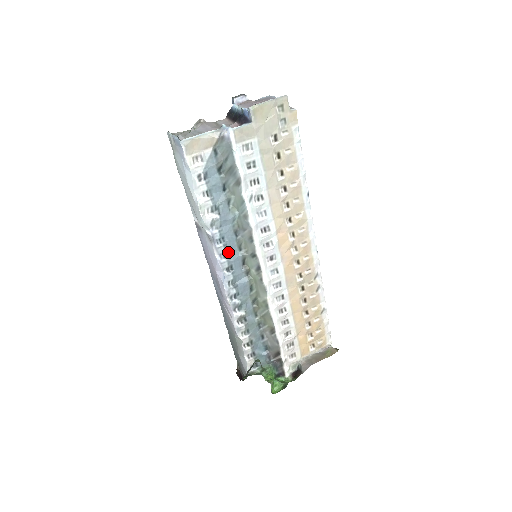
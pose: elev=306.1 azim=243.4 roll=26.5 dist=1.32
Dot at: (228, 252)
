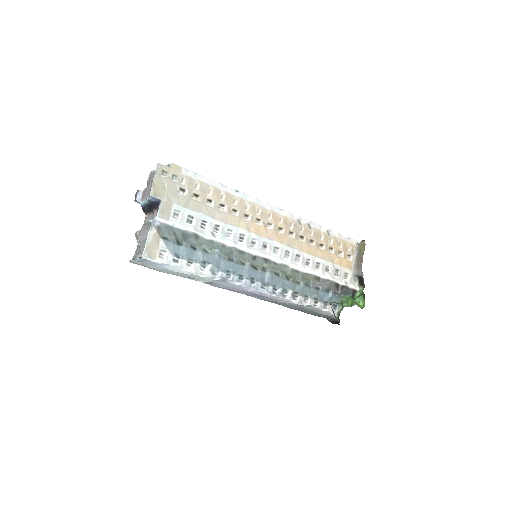
Dot at: (240, 274)
